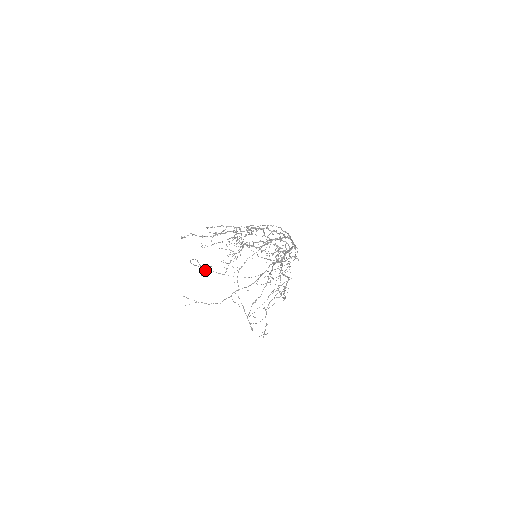
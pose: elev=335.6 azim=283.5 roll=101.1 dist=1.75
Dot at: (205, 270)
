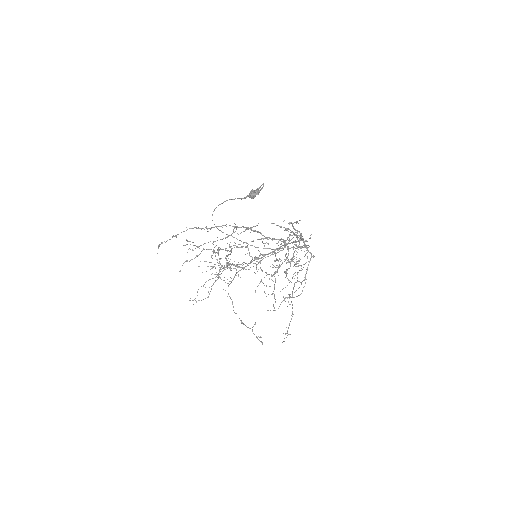
Dot at: (255, 190)
